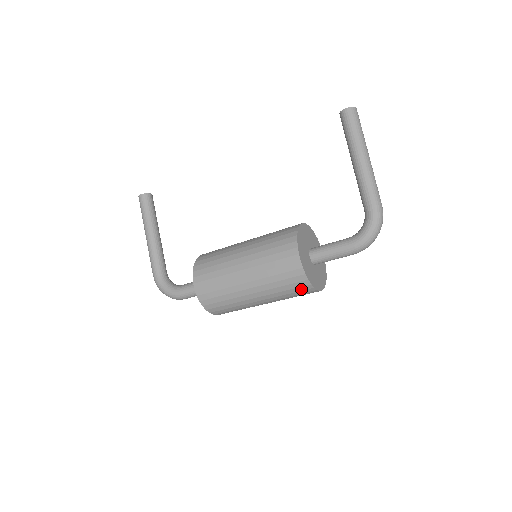
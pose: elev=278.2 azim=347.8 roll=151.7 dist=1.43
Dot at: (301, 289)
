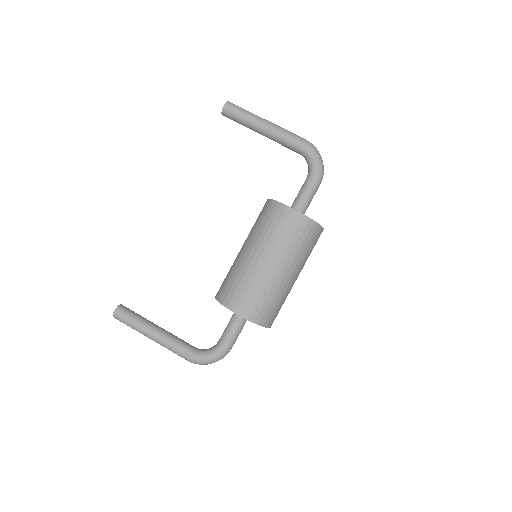
Dot at: (314, 235)
